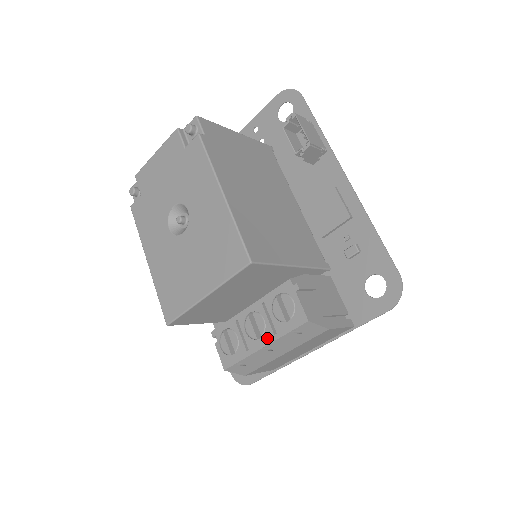
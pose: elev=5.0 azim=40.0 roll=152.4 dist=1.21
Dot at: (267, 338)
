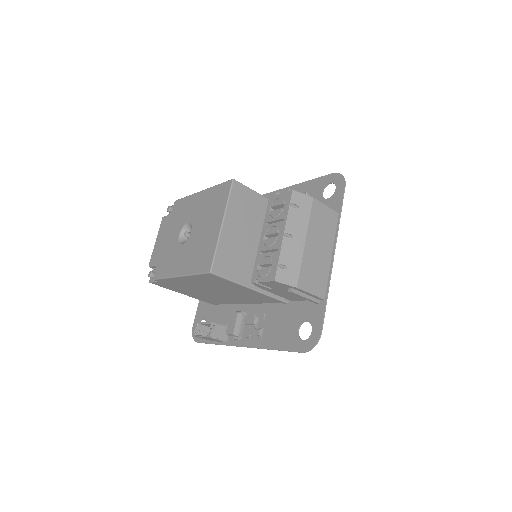
Dot at: (281, 228)
